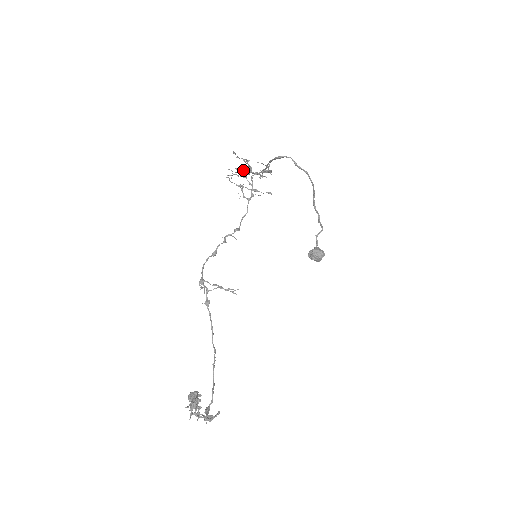
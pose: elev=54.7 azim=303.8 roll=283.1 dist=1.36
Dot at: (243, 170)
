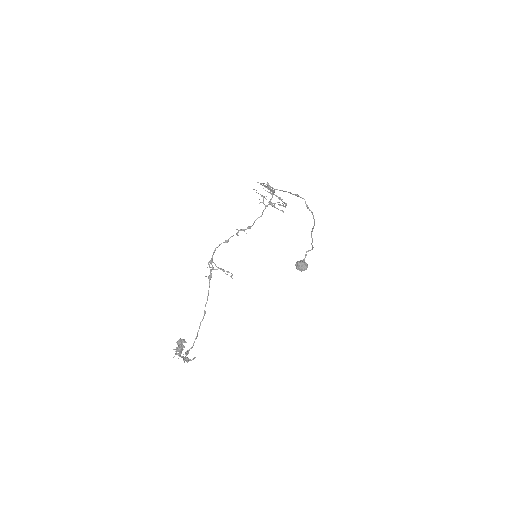
Dot at: (267, 191)
